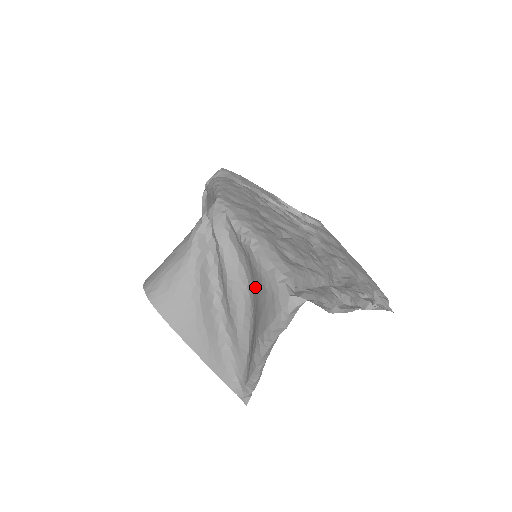
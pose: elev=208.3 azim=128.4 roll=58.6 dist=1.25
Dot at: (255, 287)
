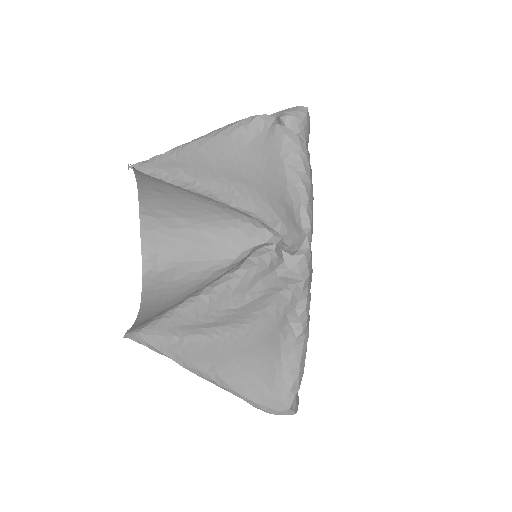
Dot at: (258, 349)
